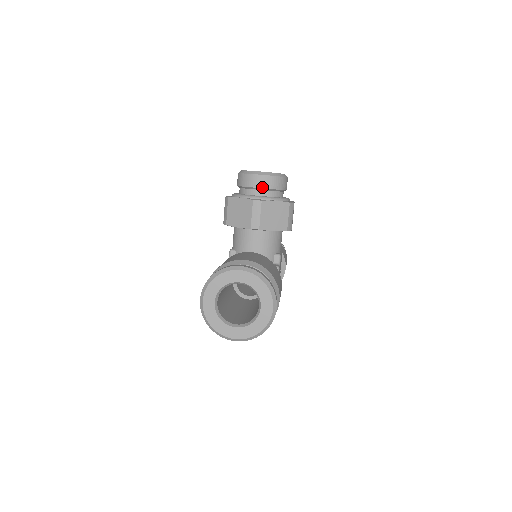
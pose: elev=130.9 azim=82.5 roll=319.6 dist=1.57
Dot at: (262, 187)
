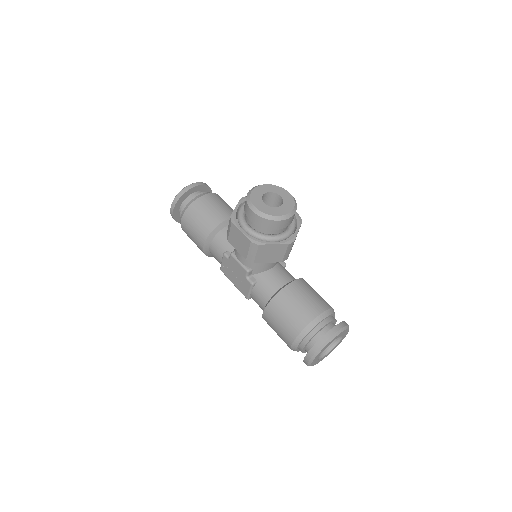
Dot at: (288, 225)
